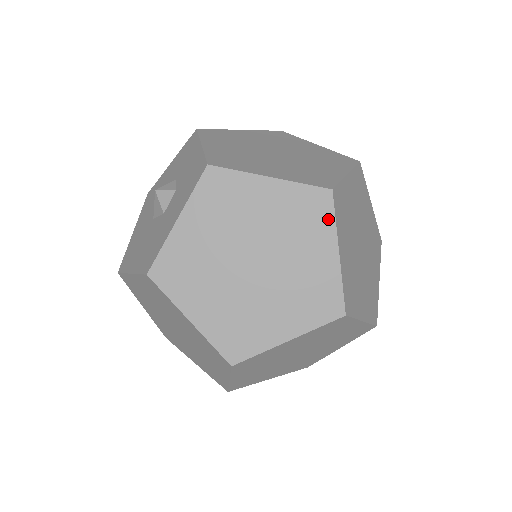
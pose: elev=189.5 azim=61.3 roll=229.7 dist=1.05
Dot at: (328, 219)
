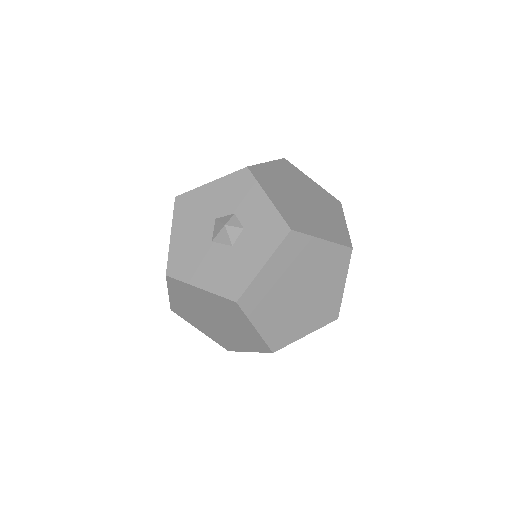
Dot at: (346, 265)
